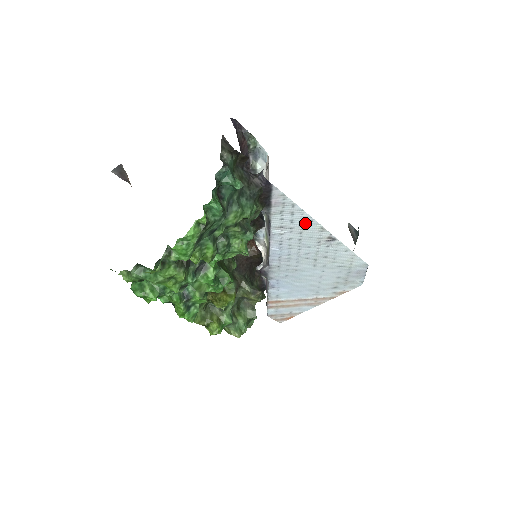
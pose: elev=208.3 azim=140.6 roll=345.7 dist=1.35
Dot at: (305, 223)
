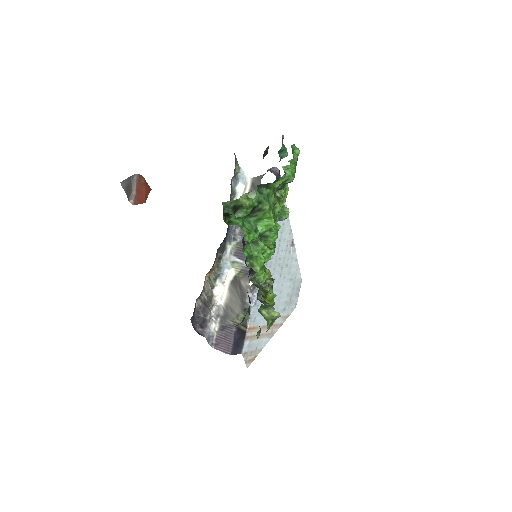
Dot at: (285, 222)
